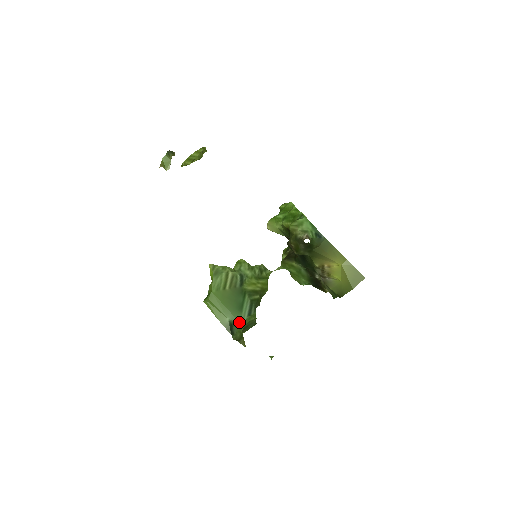
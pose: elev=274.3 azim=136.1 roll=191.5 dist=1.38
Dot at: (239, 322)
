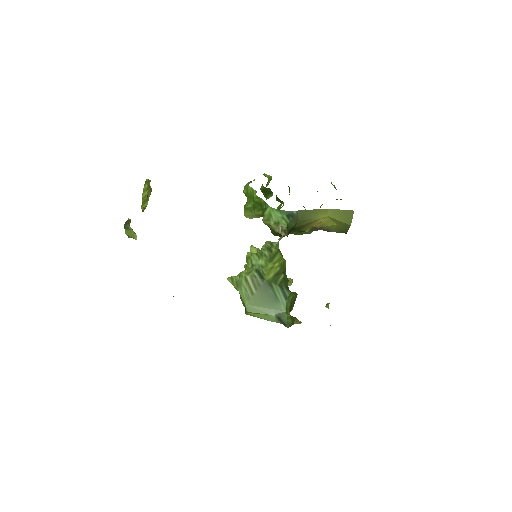
Dot at: (283, 311)
